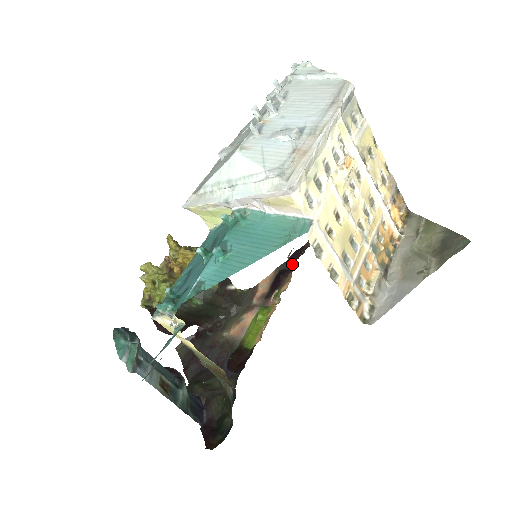
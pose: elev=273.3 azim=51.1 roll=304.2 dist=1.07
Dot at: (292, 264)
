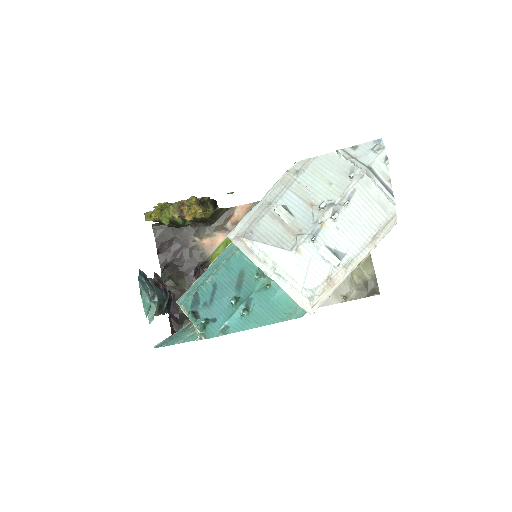
Dot at: occluded
